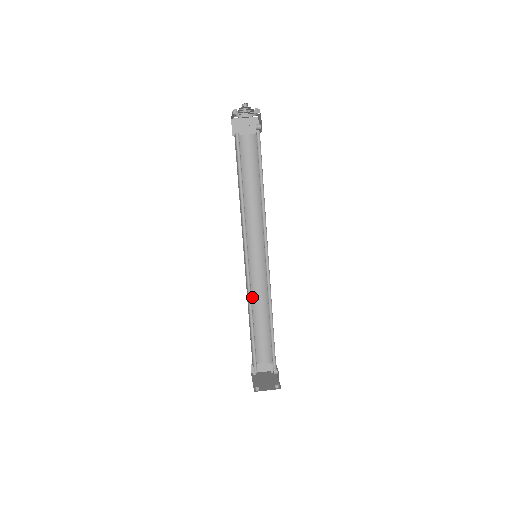
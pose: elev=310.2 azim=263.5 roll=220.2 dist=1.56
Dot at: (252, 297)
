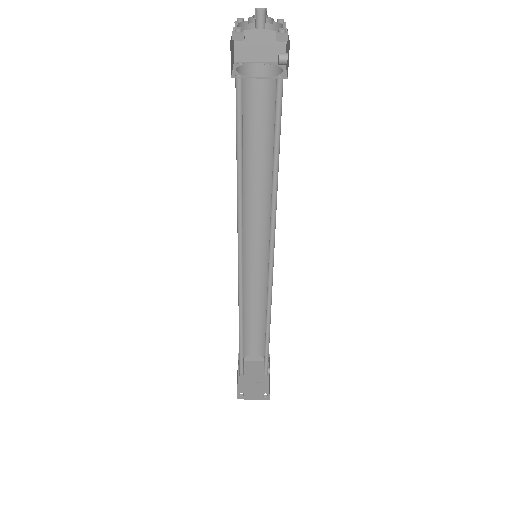
Dot at: (246, 293)
